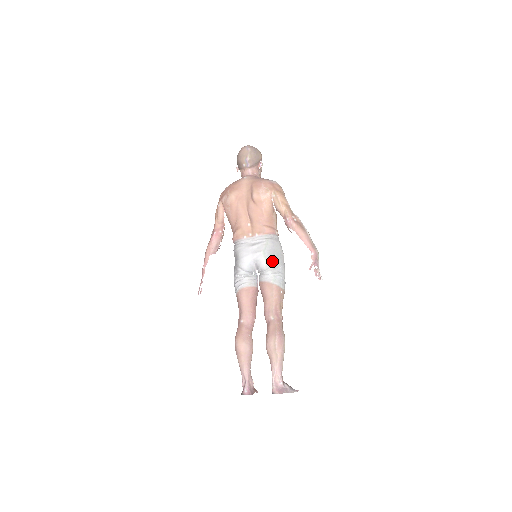
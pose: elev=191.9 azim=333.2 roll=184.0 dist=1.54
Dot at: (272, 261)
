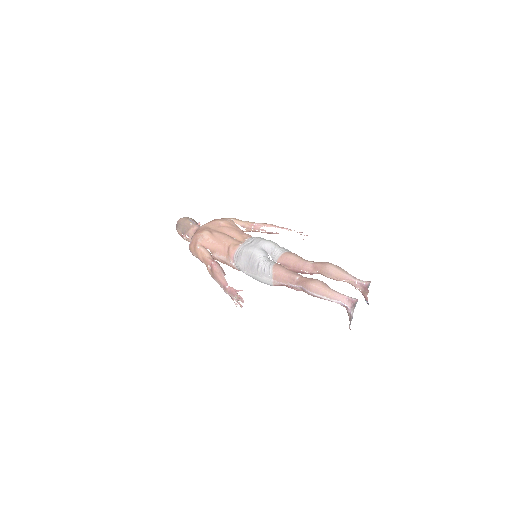
Dot at: (273, 242)
